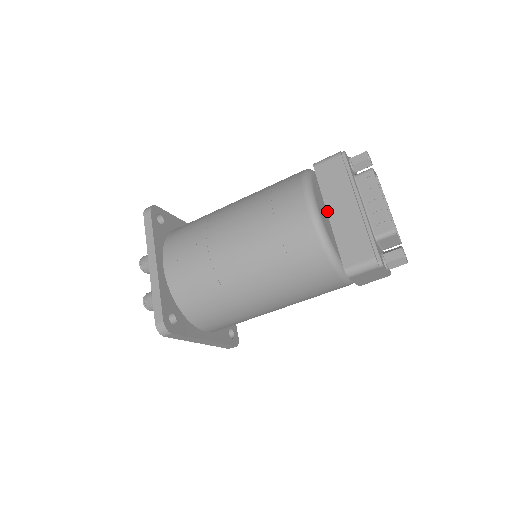
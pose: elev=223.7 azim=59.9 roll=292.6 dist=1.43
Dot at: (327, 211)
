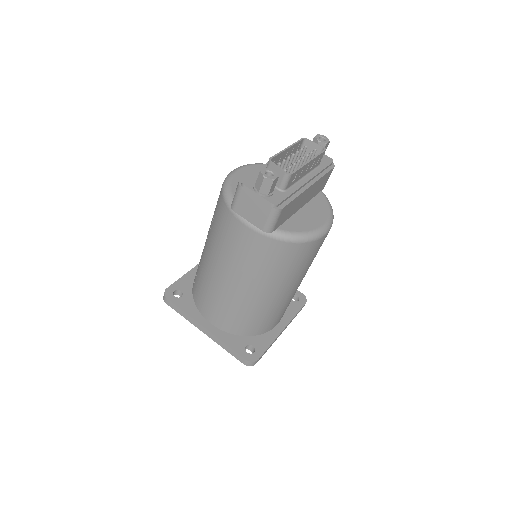
Dot at: occluded
